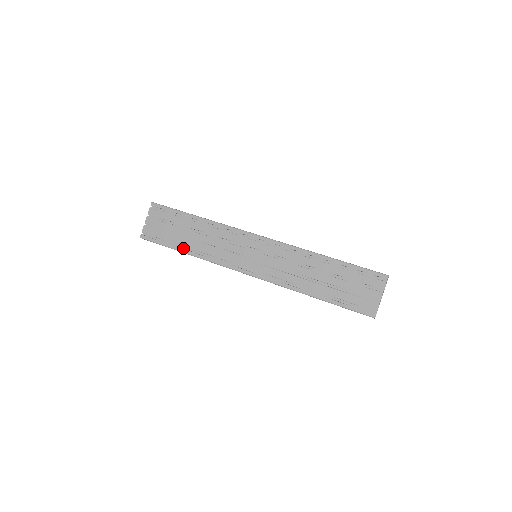
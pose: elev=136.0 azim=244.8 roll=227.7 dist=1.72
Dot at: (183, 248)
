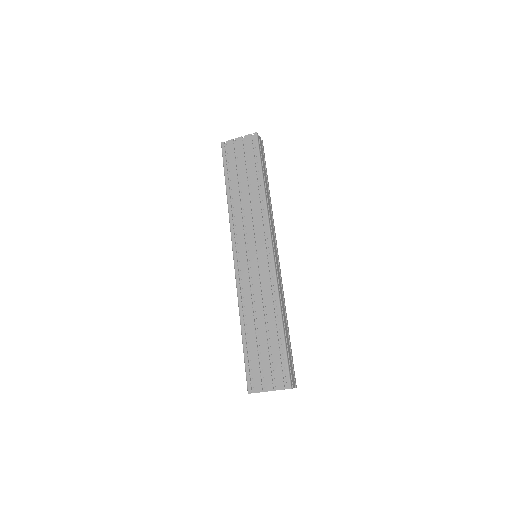
Dot at: (231, 187)
